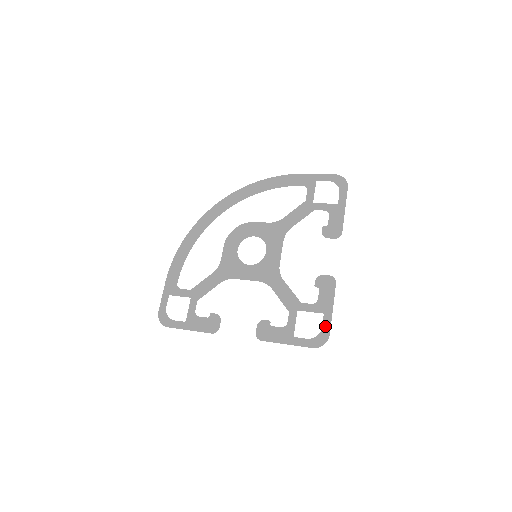
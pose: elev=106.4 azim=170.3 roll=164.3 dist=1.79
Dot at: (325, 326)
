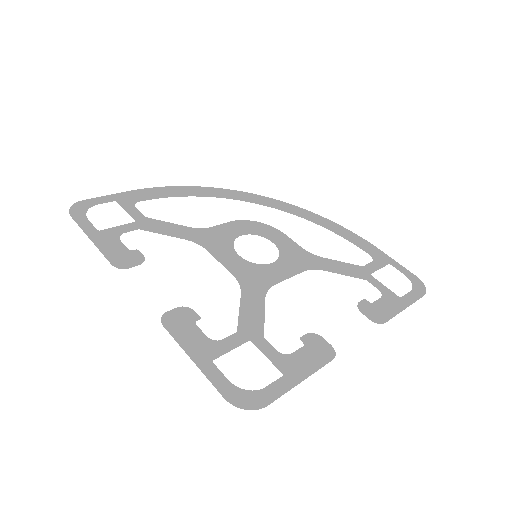
Dot at: (271, 390)
